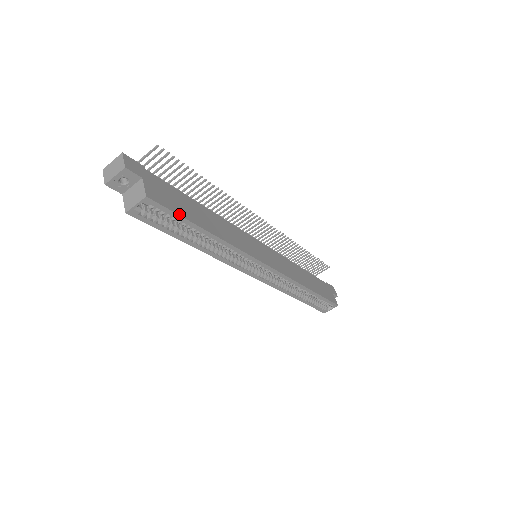
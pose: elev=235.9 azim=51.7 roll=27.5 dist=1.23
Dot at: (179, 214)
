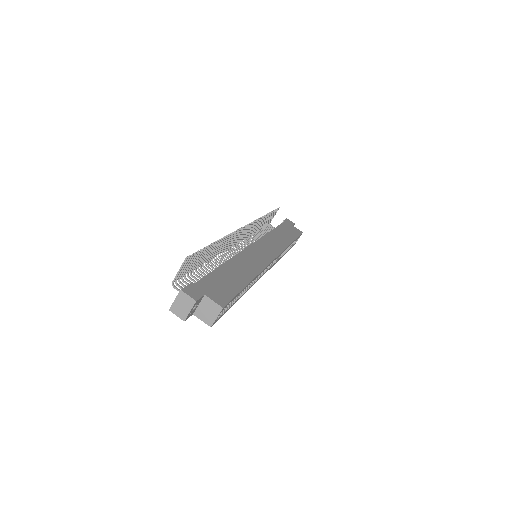
Dot at: (236, 294)
